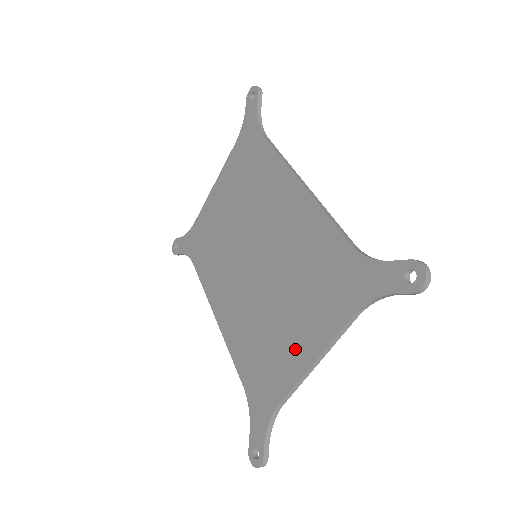
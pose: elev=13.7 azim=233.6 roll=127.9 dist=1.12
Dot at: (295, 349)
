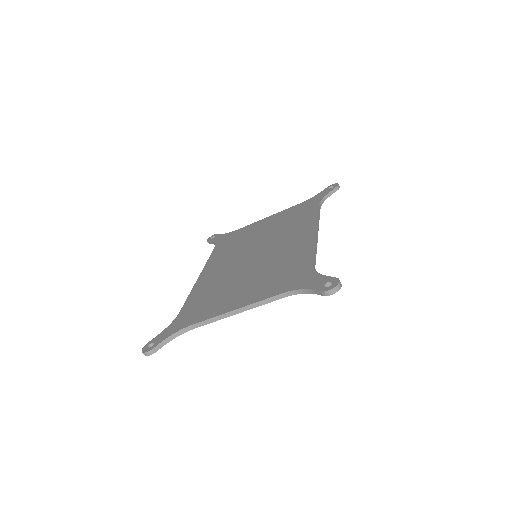
Dot at: (232, 301)
